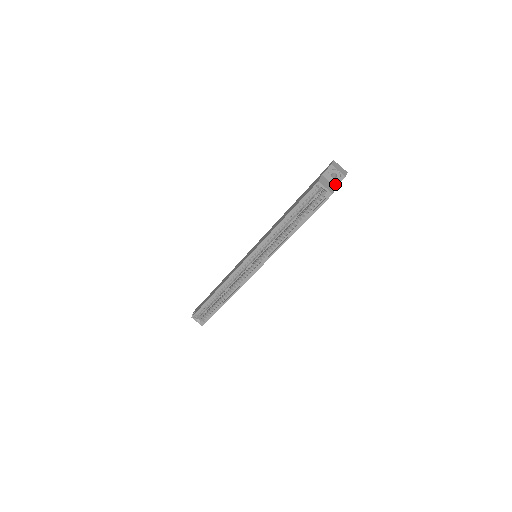
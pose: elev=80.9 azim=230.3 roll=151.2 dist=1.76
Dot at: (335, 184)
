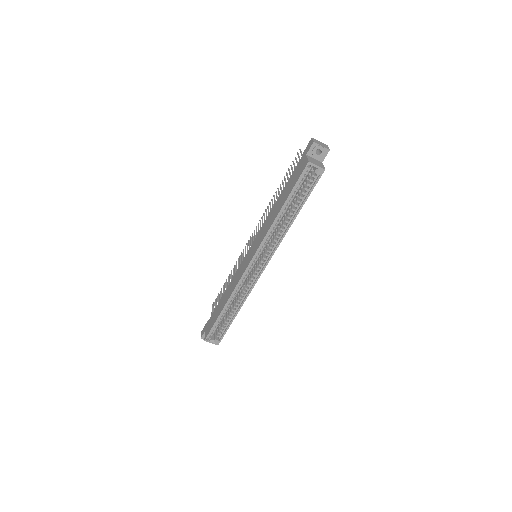
Dot at: (321, 160)
